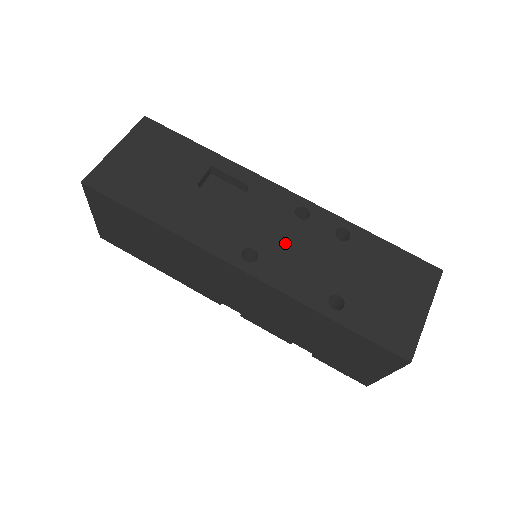
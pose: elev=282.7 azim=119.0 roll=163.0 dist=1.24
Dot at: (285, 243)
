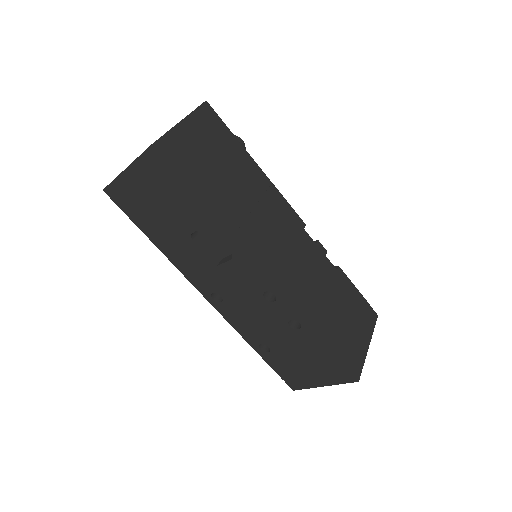
Dot at: (245, 305)
